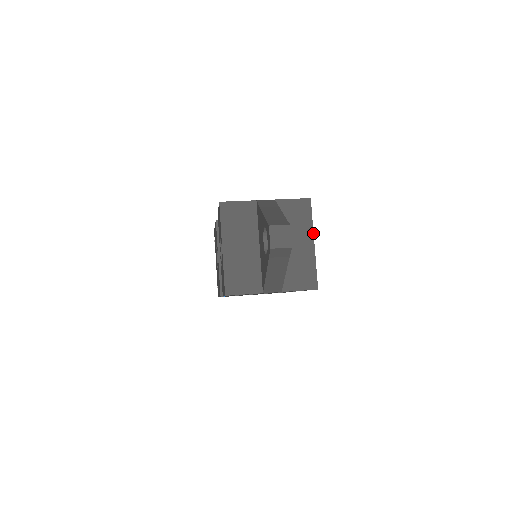
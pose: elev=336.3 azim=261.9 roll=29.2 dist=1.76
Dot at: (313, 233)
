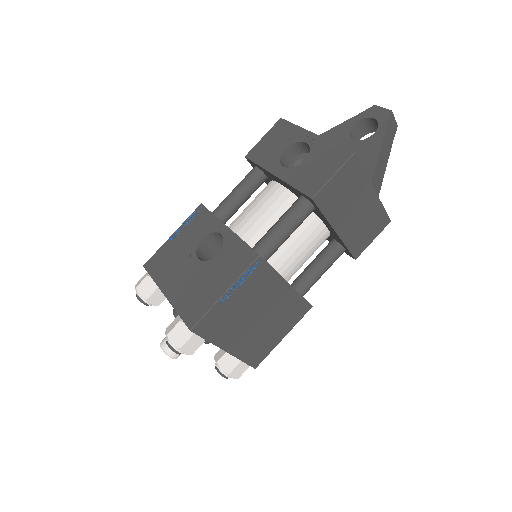
Dot at: occluded
